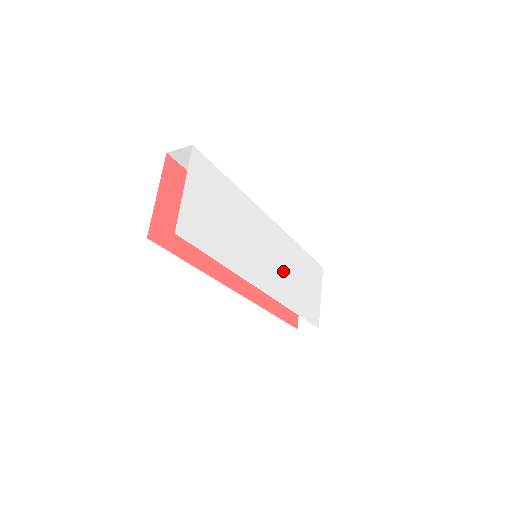
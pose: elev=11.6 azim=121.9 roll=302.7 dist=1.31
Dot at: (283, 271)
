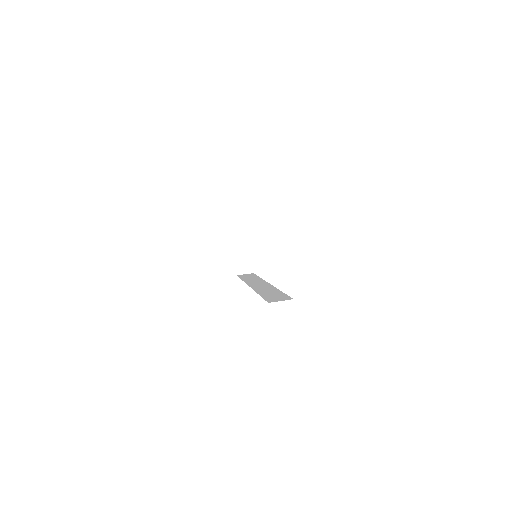
Dot at: occluded
